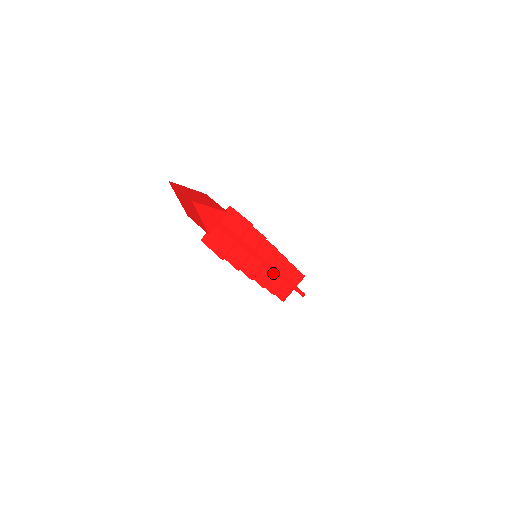
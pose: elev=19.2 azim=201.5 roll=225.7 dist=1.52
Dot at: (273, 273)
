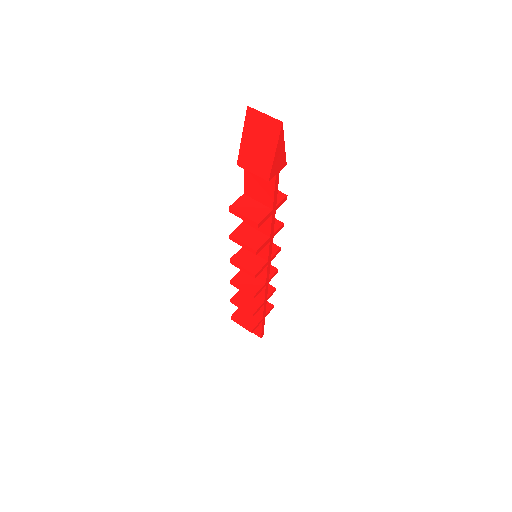
Dot at: (265, 282)
